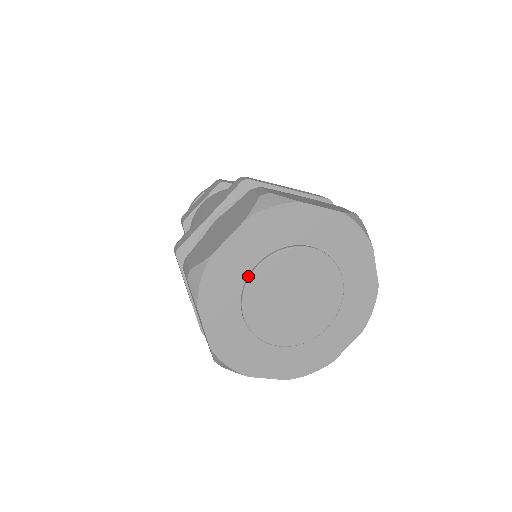
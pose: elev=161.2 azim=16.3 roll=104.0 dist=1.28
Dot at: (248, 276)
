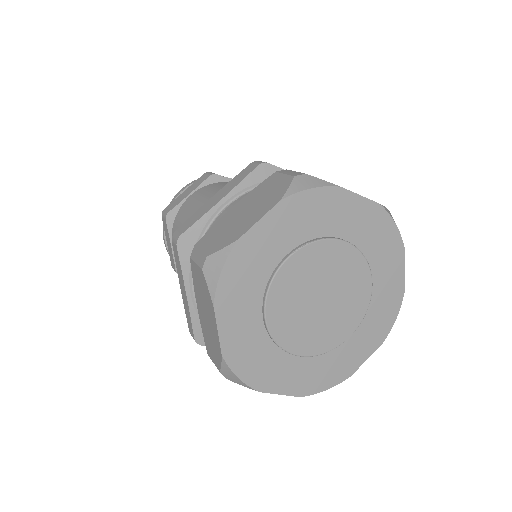
Dot at: (275, 269)
